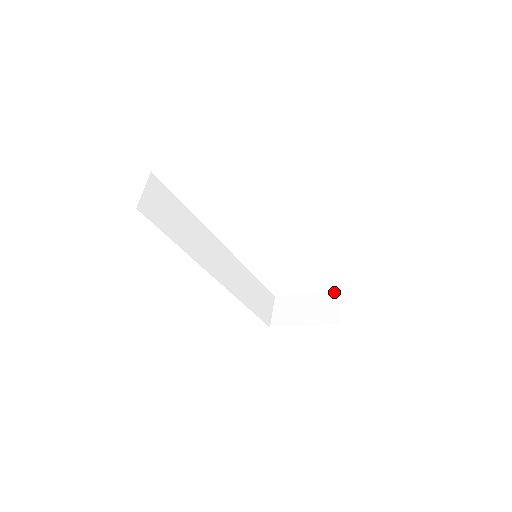
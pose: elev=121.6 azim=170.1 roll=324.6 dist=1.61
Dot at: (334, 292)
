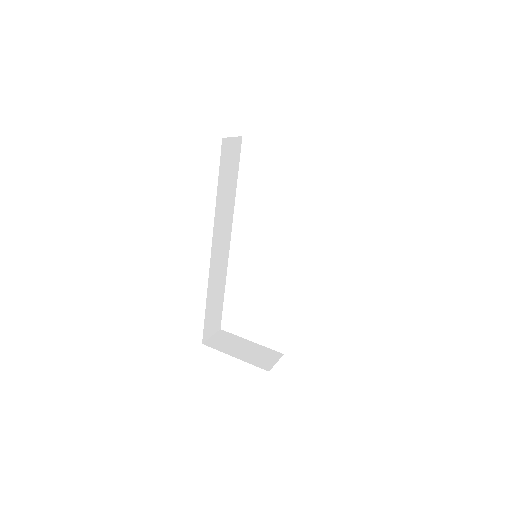
Dot at: (276, 351)
